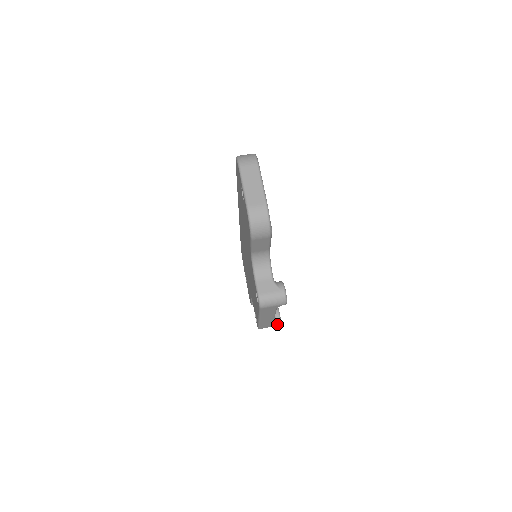
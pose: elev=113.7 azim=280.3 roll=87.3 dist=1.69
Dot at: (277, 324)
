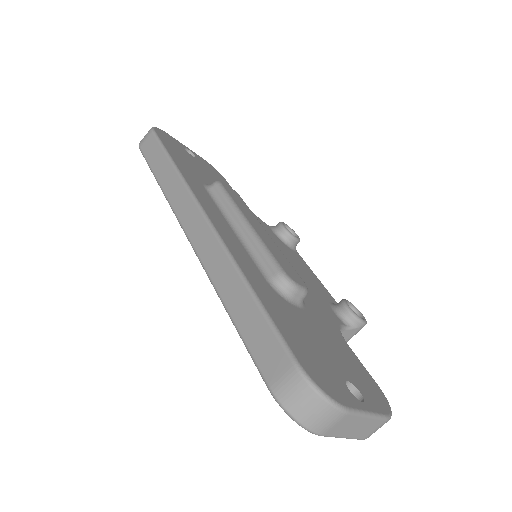
Dot at: occluded
